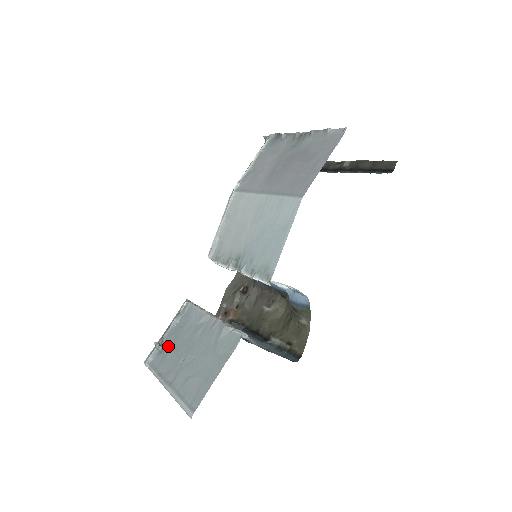
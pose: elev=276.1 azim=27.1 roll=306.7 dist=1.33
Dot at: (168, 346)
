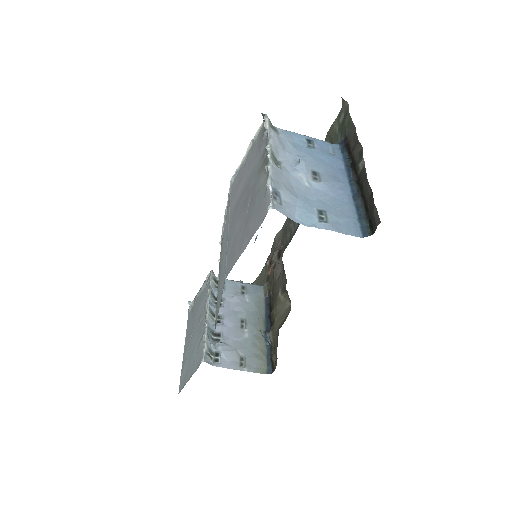
Dot at: (195, 310)
